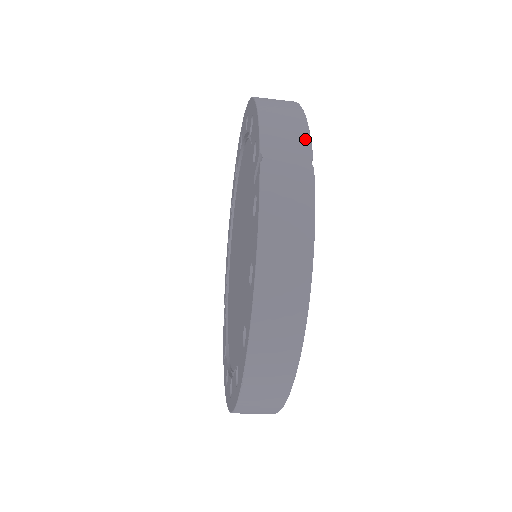
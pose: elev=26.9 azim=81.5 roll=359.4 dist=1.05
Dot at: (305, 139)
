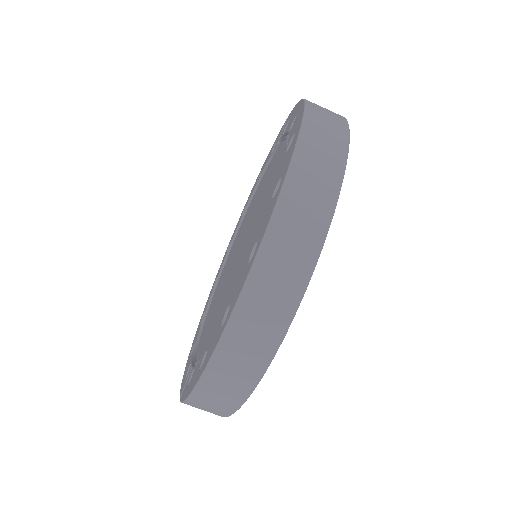
Dot at: occluded
